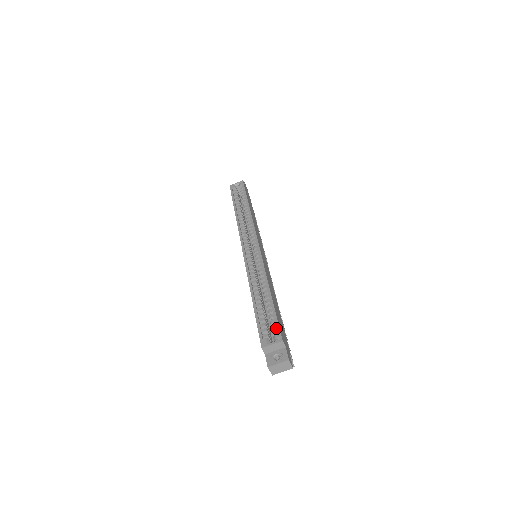
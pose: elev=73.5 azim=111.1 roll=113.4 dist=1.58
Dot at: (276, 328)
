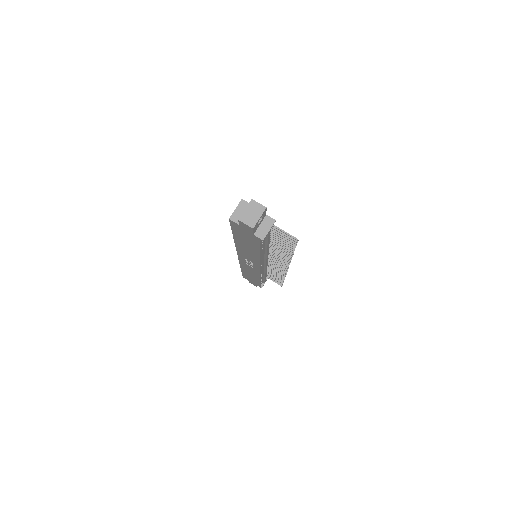
Dot at: occluded
